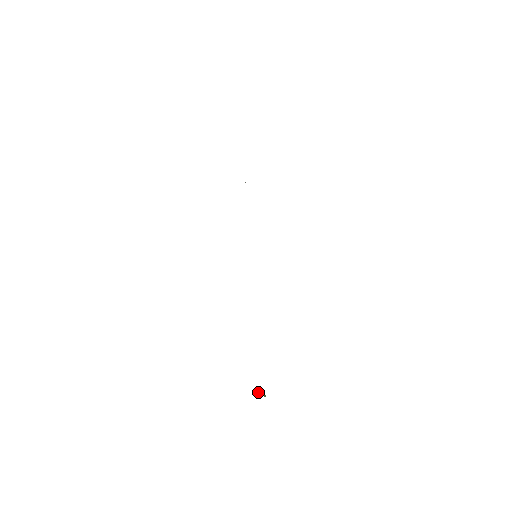
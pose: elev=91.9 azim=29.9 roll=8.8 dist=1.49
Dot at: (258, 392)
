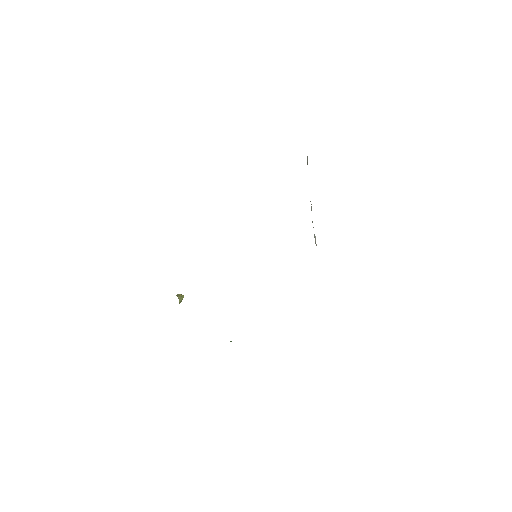
Dot at: (179, 297)
